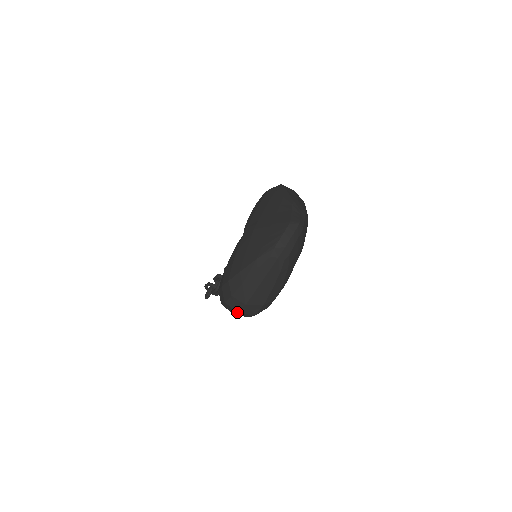
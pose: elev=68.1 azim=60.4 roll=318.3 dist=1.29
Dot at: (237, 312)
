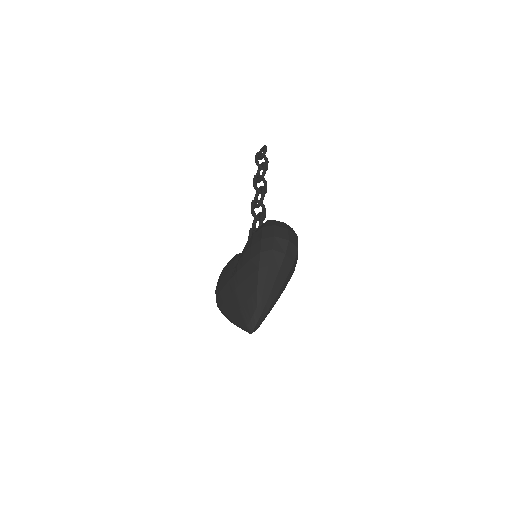
Dot at: occluded
